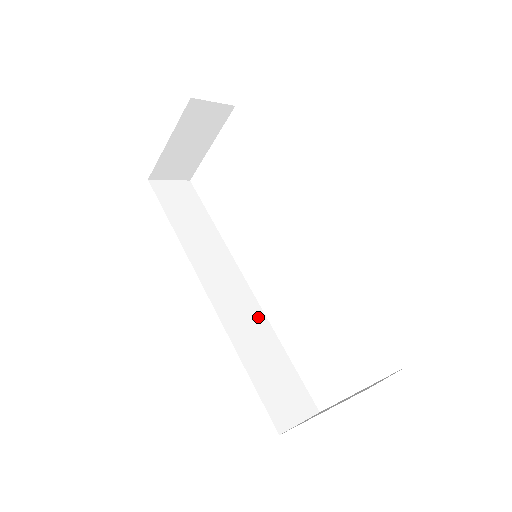
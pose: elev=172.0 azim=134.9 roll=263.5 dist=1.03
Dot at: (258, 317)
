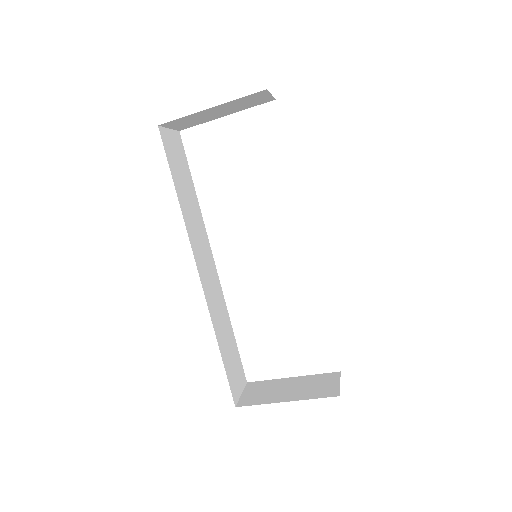
Dot at: (221, 297)
